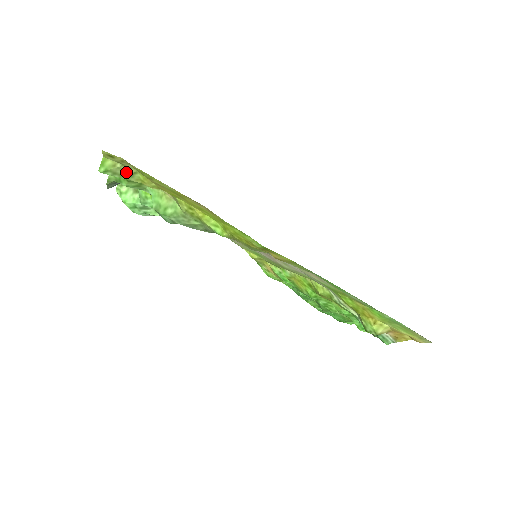
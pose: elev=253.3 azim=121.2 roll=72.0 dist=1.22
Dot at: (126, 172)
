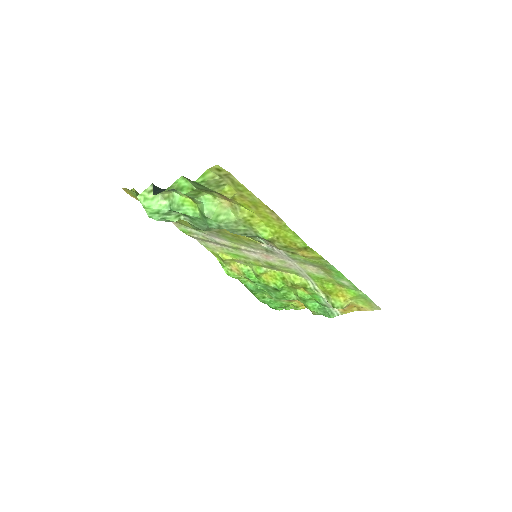
Dot at: (217, 183)
